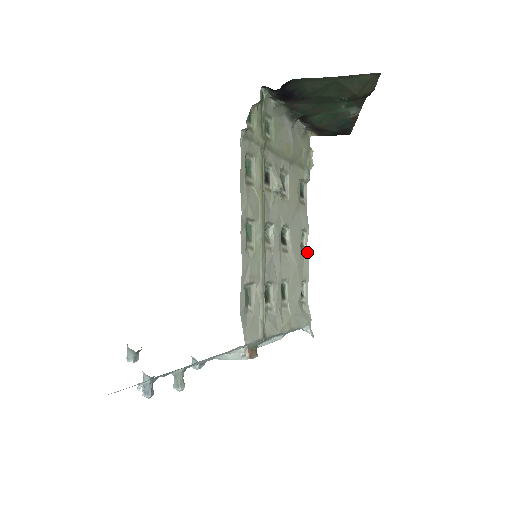
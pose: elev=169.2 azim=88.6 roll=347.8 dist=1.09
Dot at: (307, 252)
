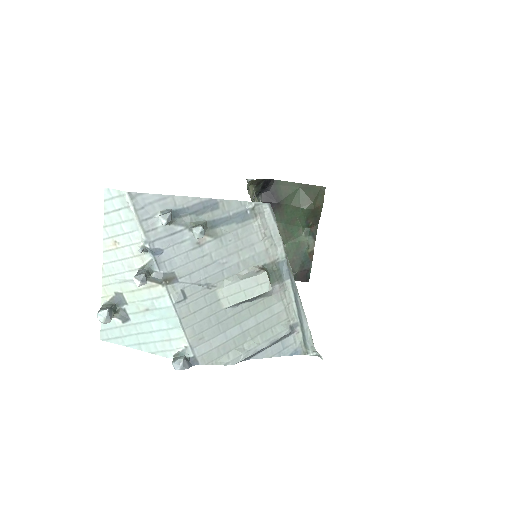
Dot at: occluded
